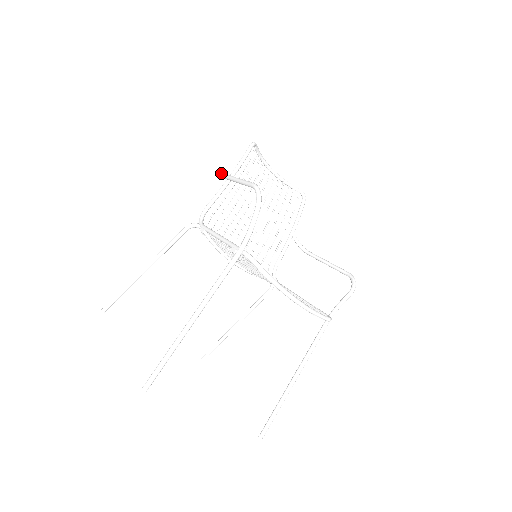
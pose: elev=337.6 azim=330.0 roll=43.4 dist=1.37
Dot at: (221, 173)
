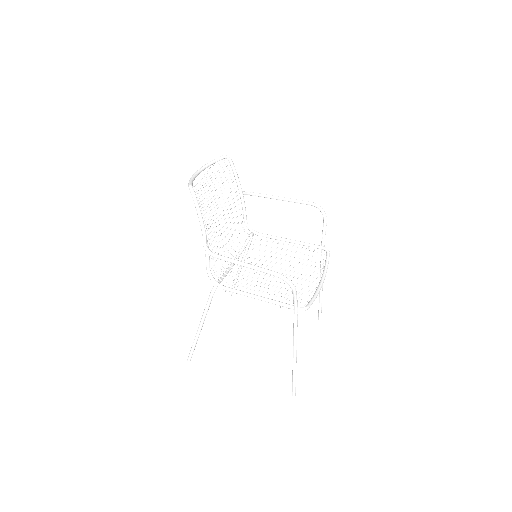
Dot at: (213, 256)
